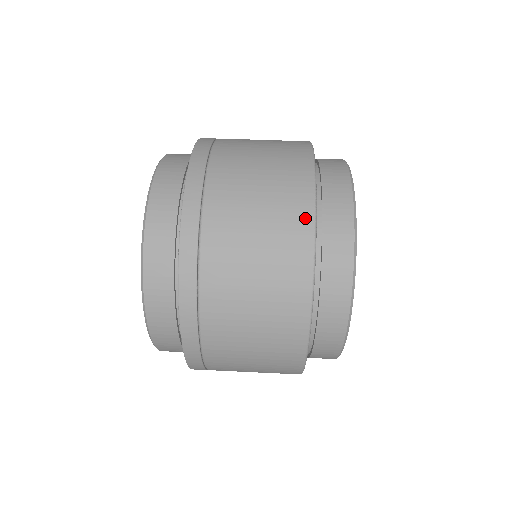
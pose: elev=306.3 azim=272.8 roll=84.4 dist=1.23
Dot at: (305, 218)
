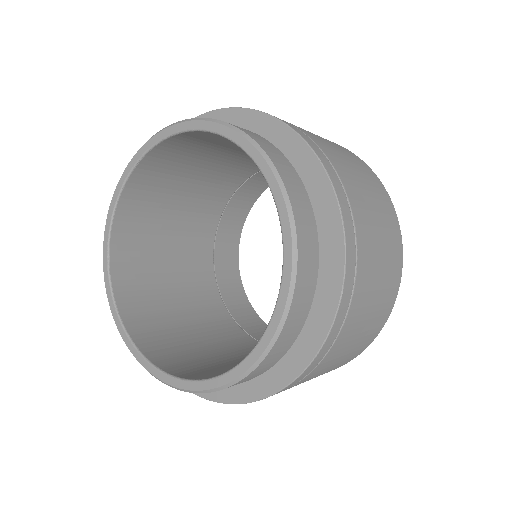
Dot at: (367, 167)
